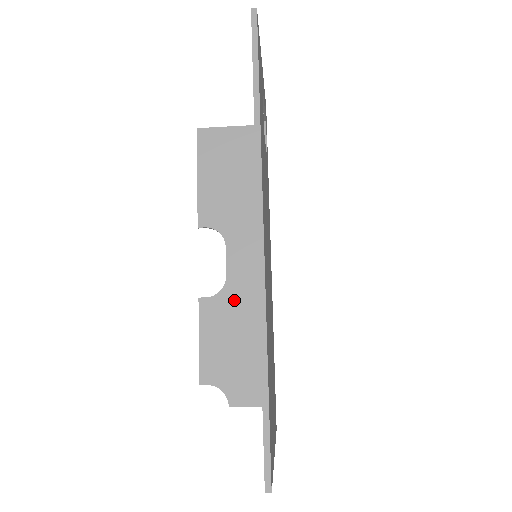
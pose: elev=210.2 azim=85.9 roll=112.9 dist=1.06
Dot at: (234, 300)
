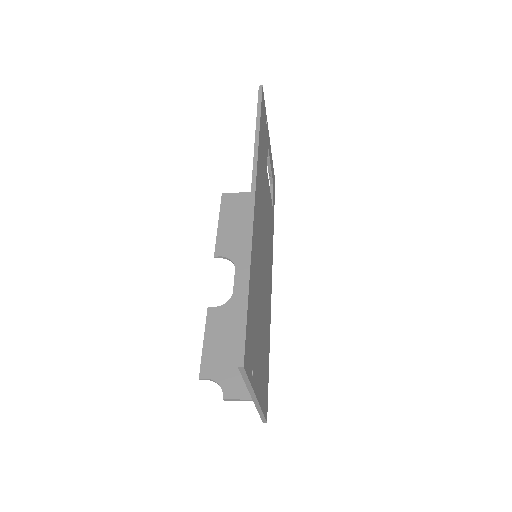
Dot at: (238, 309)
